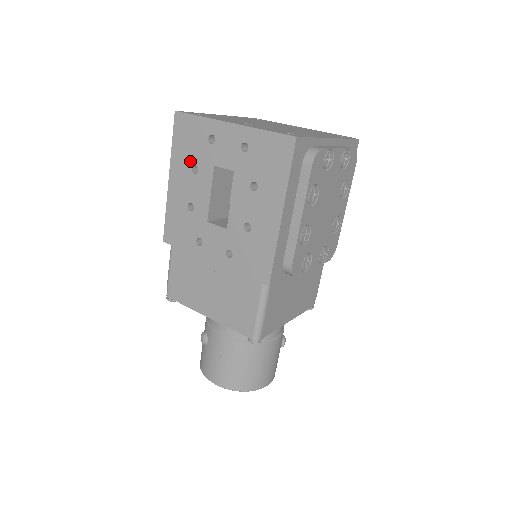
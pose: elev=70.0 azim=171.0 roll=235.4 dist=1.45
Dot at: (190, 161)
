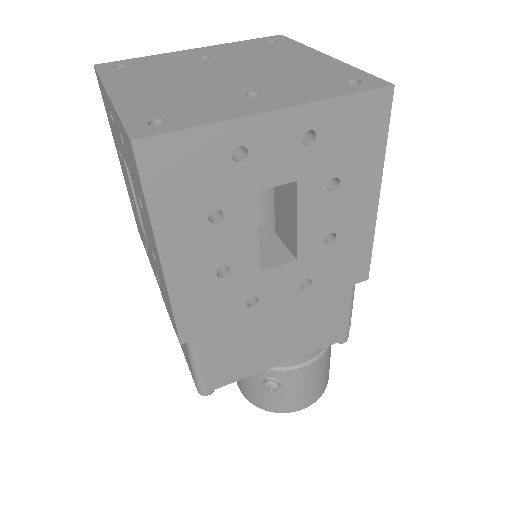
Dot at: (201, 210)
